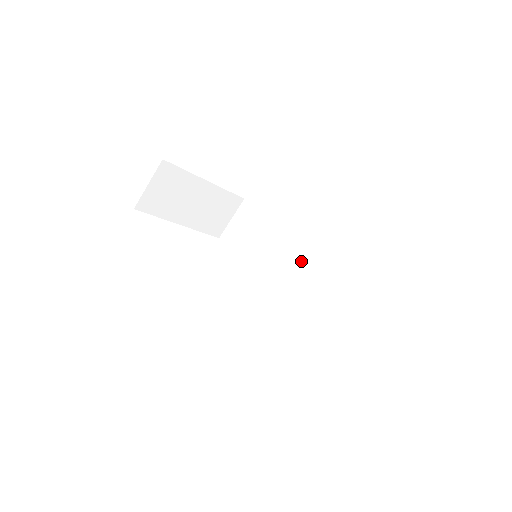
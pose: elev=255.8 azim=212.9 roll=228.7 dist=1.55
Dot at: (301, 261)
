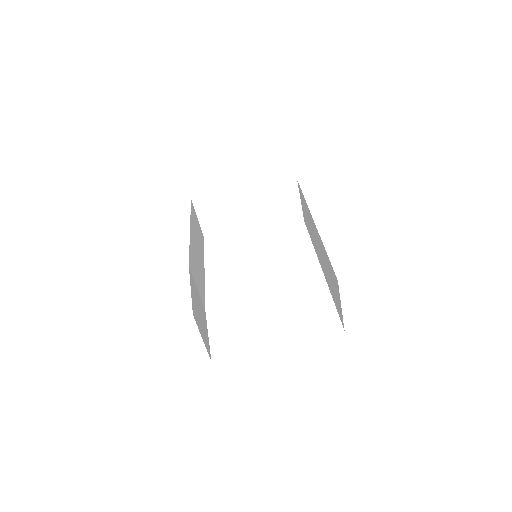
Dot at: (317, 239)
